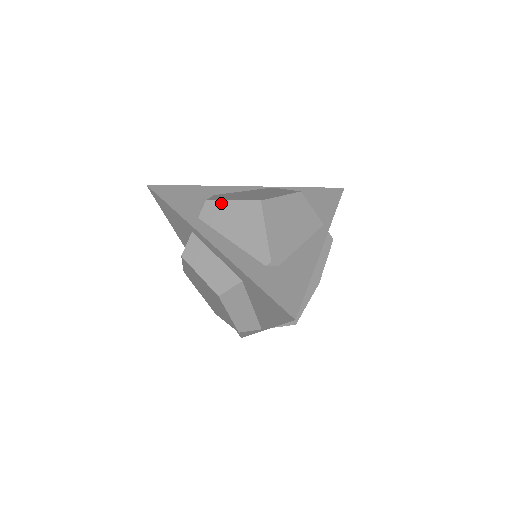
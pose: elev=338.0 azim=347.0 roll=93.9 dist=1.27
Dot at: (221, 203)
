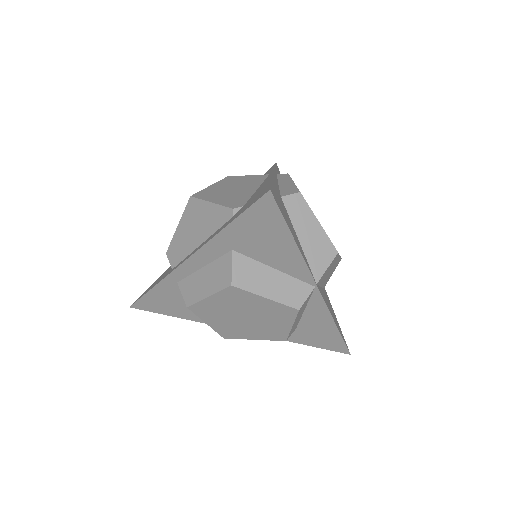
Dot at: (174, 238)
